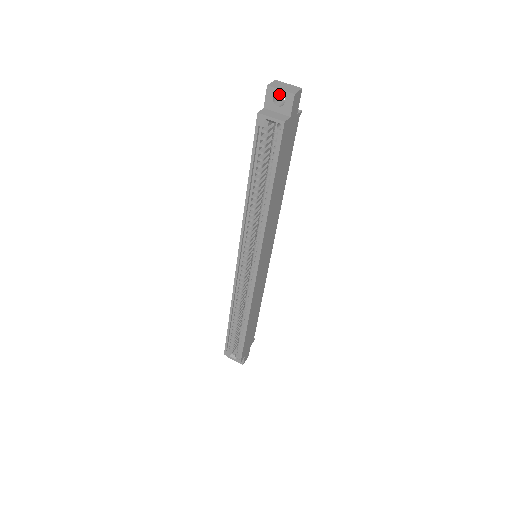
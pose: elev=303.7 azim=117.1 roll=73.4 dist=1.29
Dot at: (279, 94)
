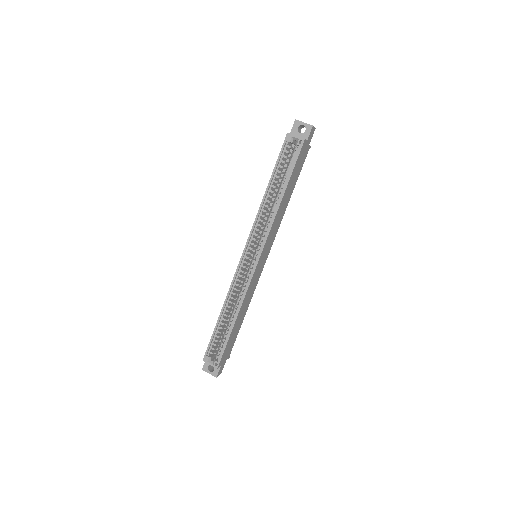
Dot at: (300, 130)
